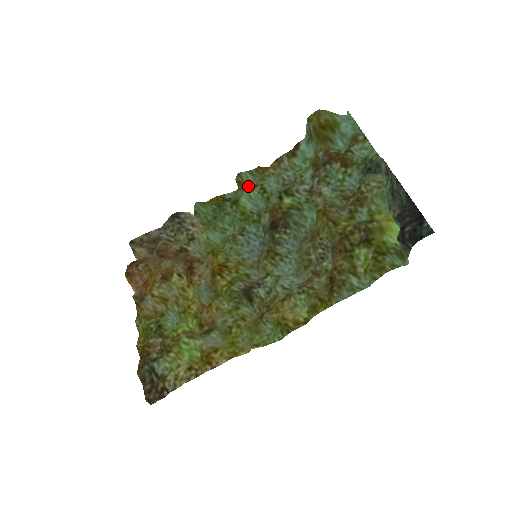
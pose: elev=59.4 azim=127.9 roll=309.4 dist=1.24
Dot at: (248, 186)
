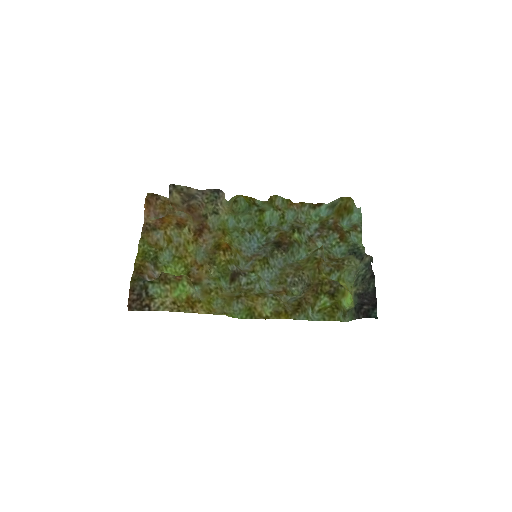
Dot at: (275, 206)
